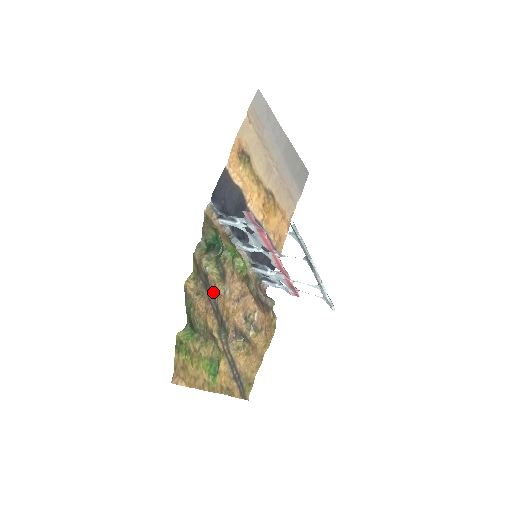
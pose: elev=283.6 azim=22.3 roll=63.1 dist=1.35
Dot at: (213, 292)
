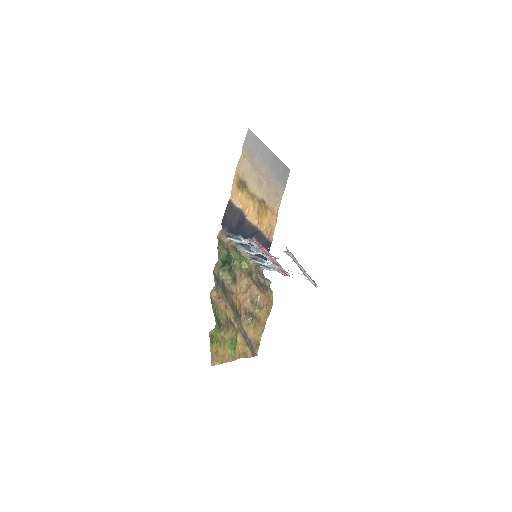
Dot at: (229, 293)
